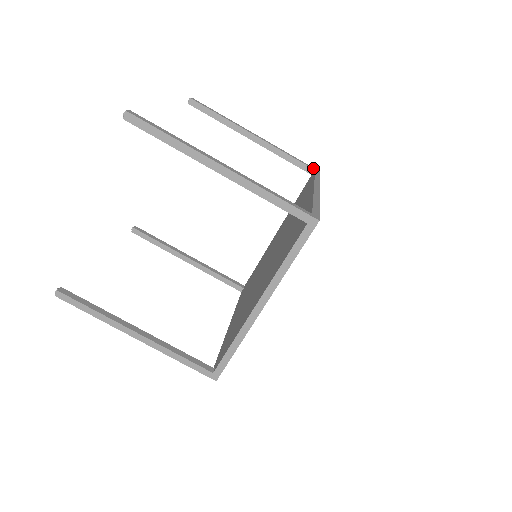
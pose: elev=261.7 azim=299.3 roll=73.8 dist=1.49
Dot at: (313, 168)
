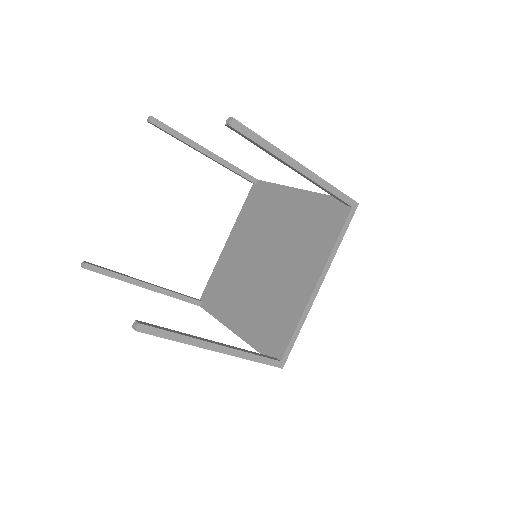
Dot at: (352, 203)
